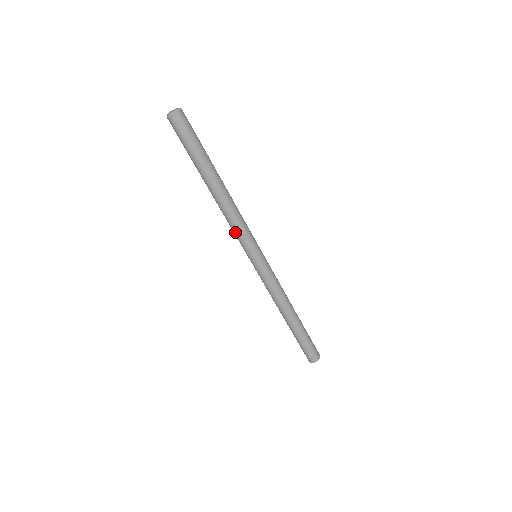
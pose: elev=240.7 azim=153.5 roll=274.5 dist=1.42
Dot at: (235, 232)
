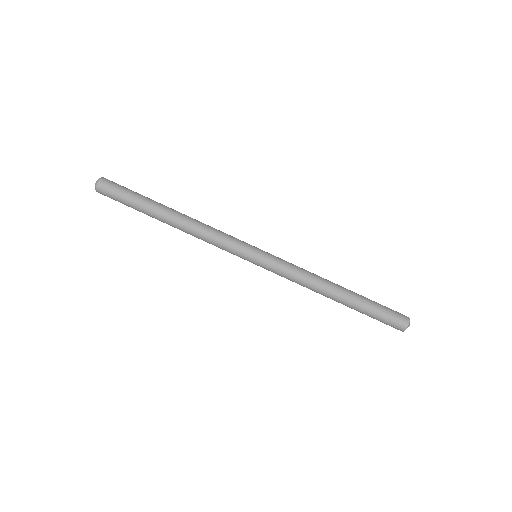
Dot at: (218, 246)
